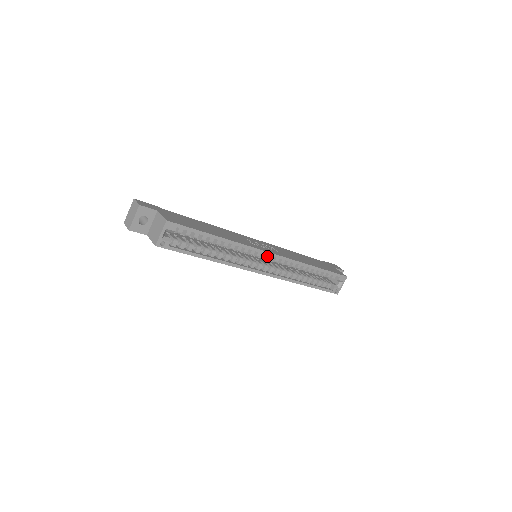
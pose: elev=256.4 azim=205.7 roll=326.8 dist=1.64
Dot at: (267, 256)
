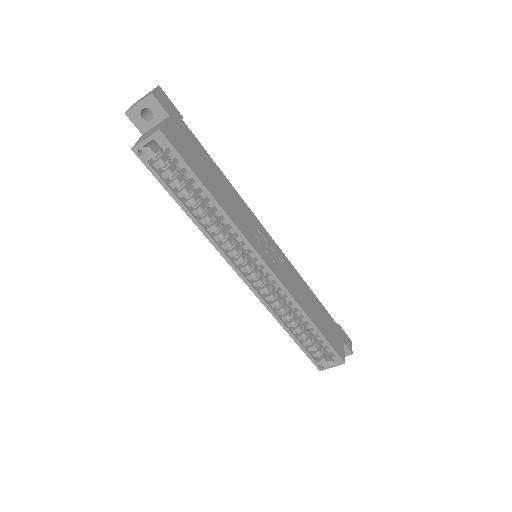
Dot at: occluded
